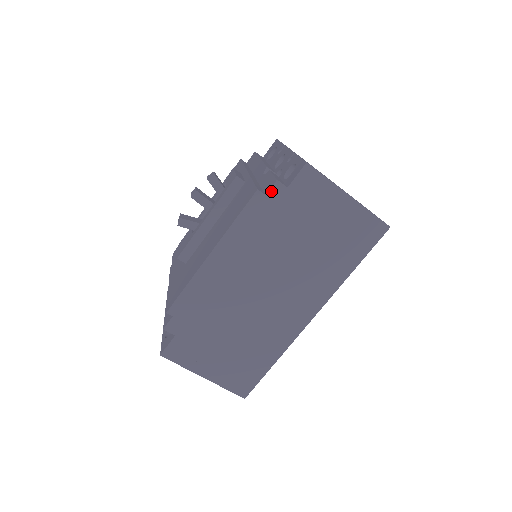
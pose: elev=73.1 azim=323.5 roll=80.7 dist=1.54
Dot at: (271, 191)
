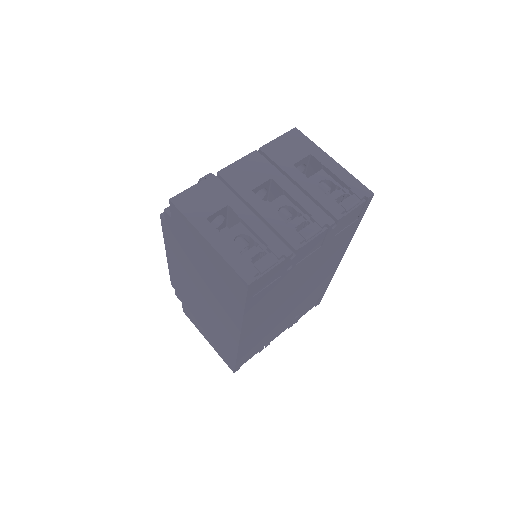
Dot at: (166, 218)
